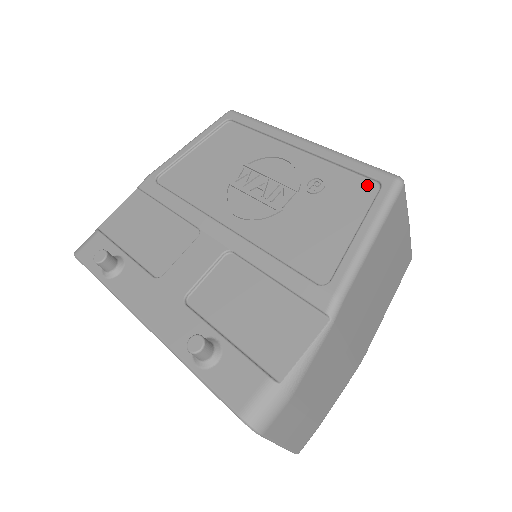
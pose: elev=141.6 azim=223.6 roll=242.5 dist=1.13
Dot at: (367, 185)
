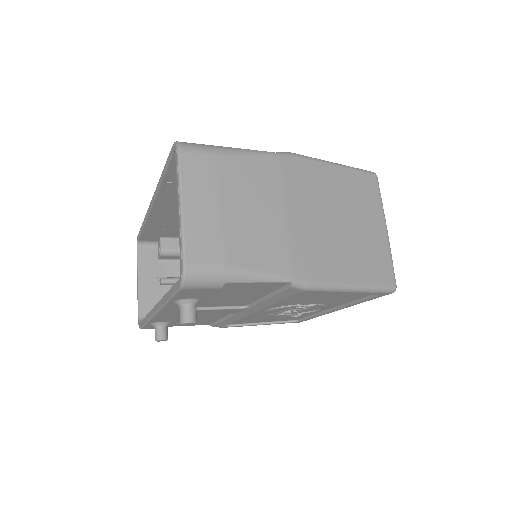
Dot at: occluded
